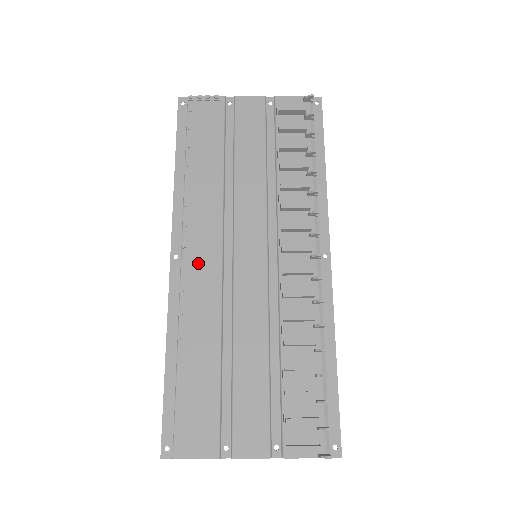
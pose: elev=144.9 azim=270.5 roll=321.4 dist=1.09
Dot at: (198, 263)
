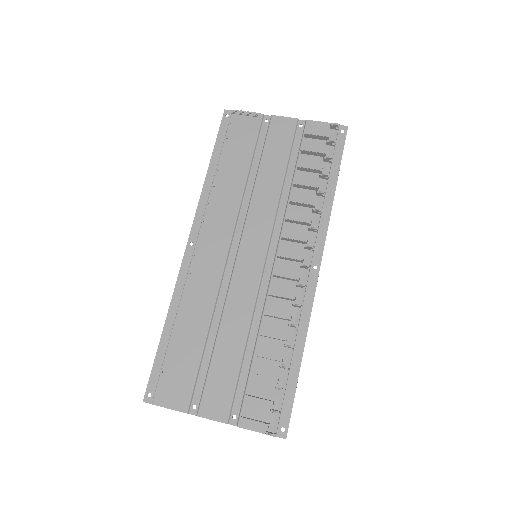
Dot at: (207, 253)
